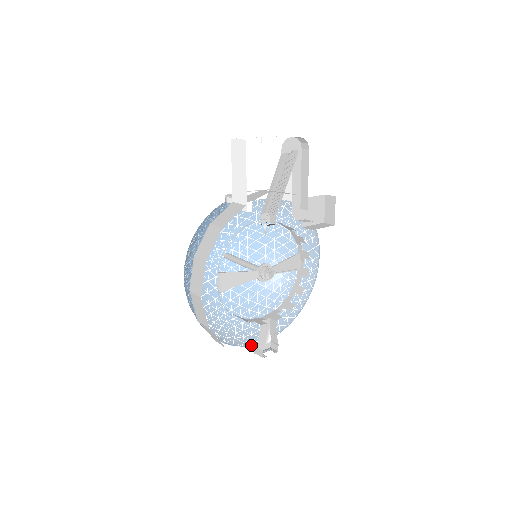
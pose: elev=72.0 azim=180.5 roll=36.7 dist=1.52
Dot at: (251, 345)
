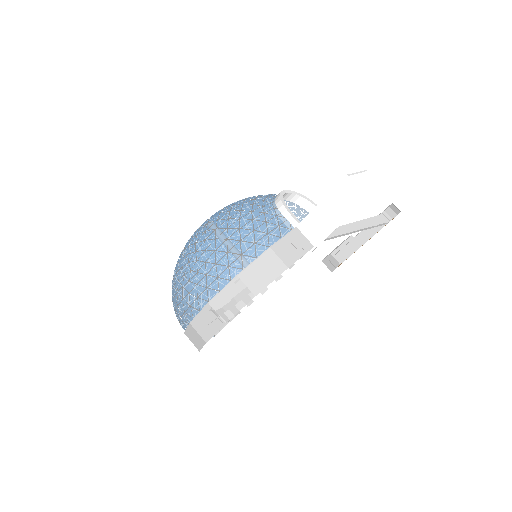
Dot at: occluded
